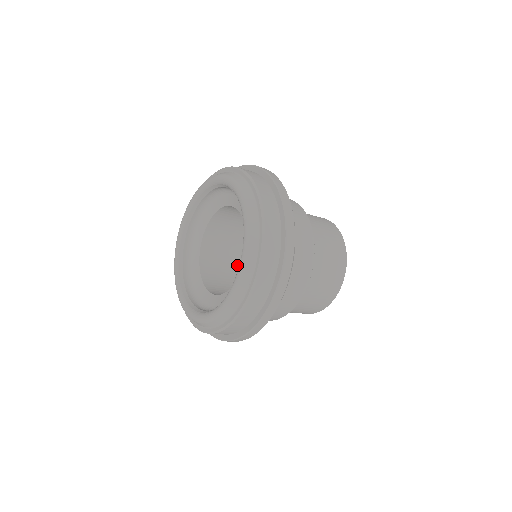
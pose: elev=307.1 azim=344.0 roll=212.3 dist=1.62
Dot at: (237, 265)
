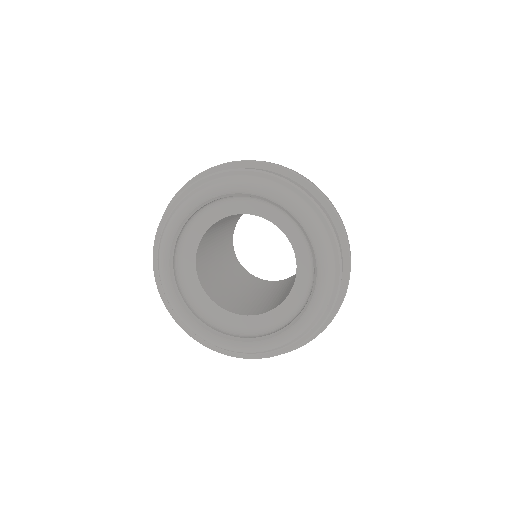
Dot at: (213, 250)
